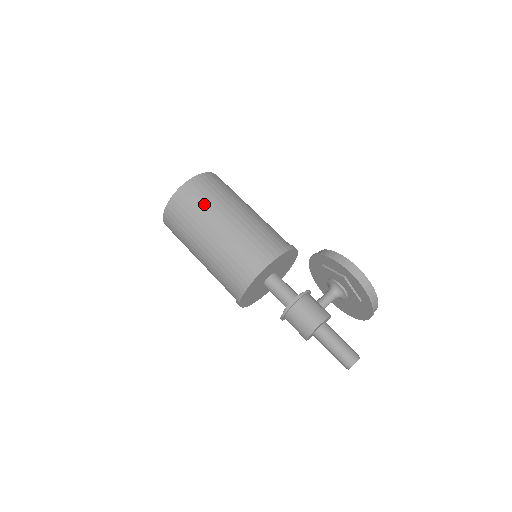
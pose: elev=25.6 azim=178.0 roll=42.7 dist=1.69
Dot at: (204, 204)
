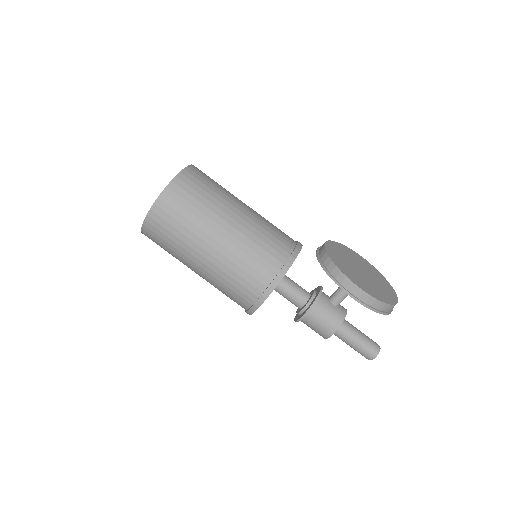
Dot at: (177, 238)
